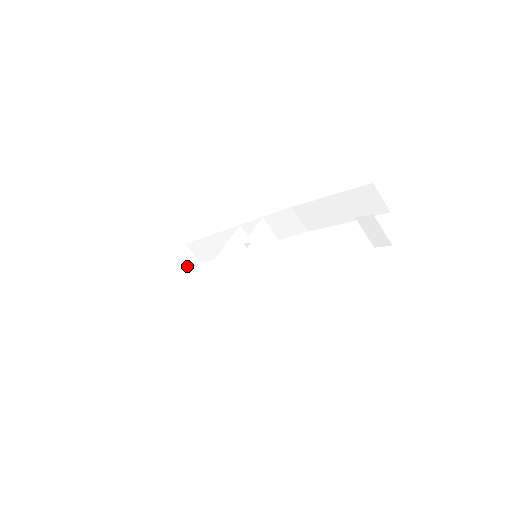
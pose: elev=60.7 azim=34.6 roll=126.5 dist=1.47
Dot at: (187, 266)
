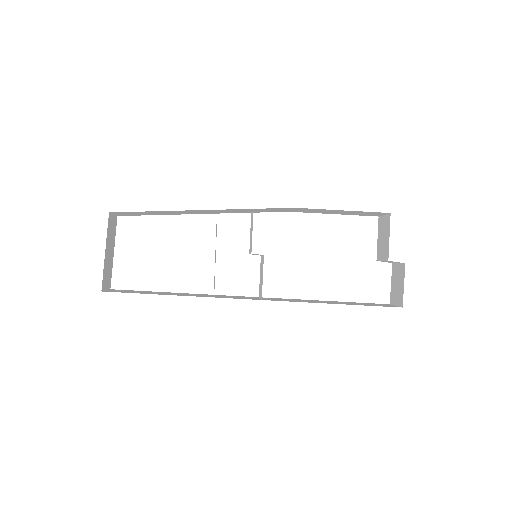
Dot at: (112, 234)
